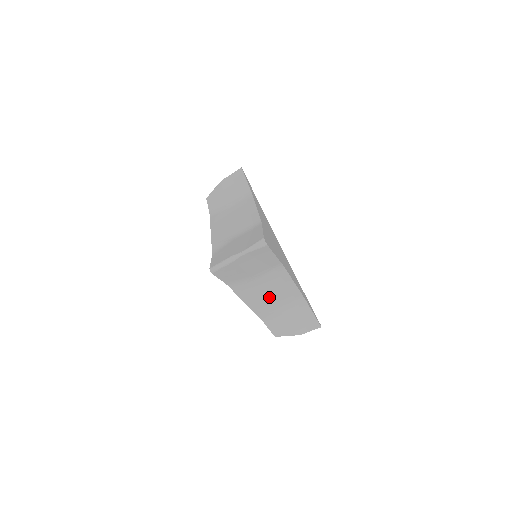
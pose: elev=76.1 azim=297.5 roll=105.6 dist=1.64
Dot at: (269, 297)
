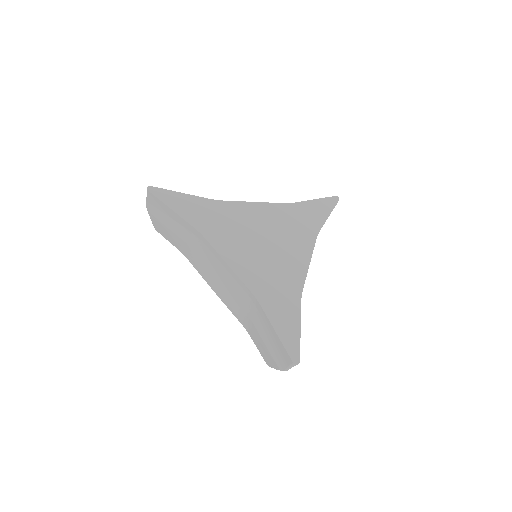
Dot at: occluded
